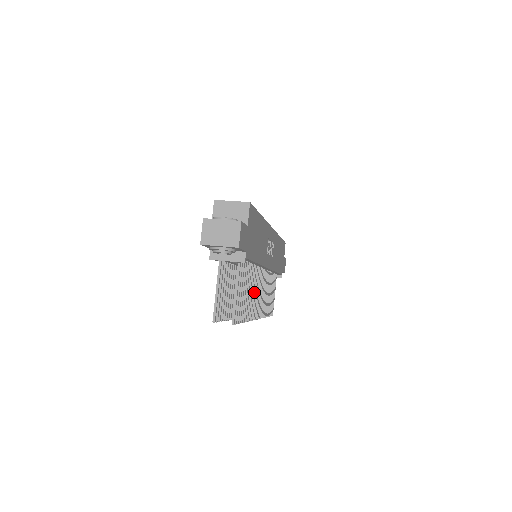
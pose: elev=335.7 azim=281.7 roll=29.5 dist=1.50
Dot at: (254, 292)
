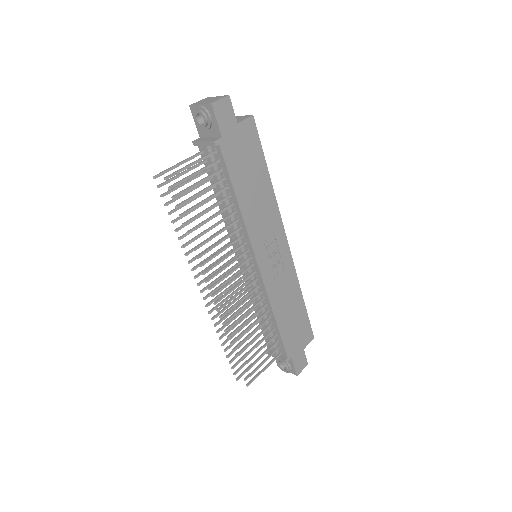
Dot at: (223, 249)
